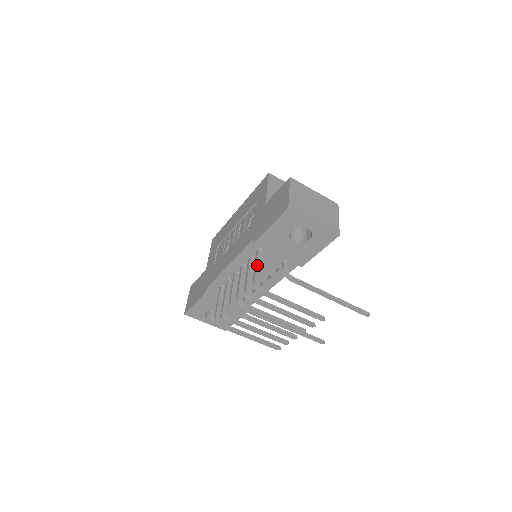
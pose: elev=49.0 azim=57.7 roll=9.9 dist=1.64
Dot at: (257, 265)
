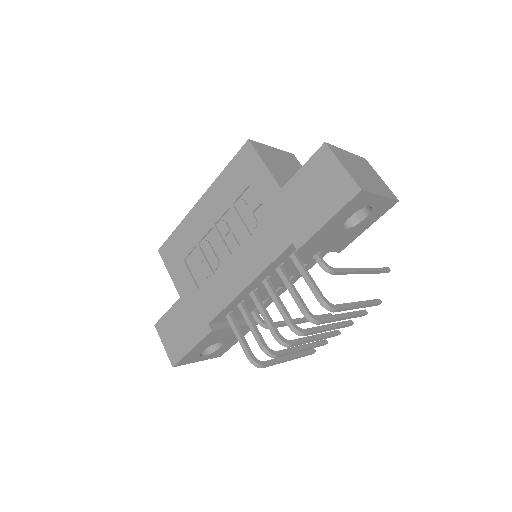
Dot at: (308, 276)
